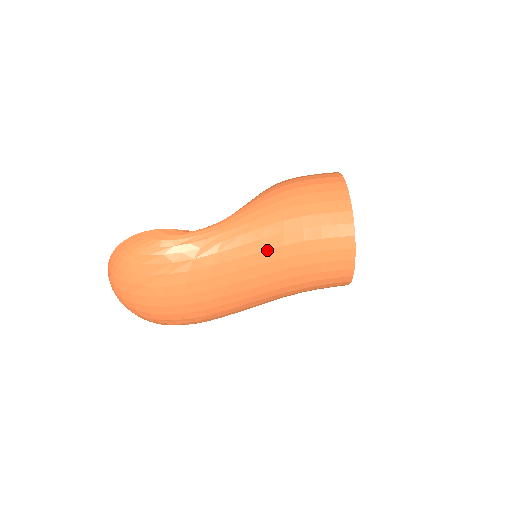
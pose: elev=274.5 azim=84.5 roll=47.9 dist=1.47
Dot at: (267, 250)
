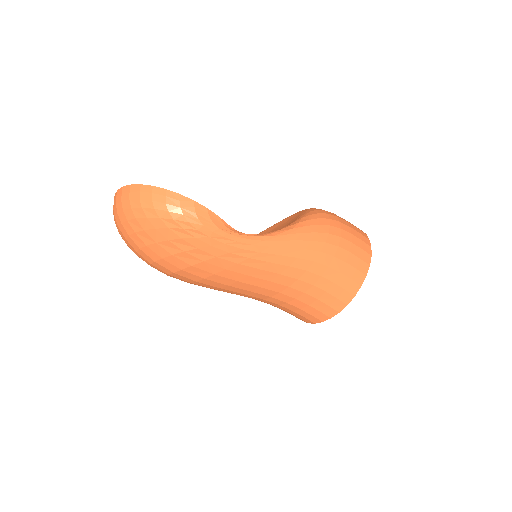
Dot at: (275, 282)
